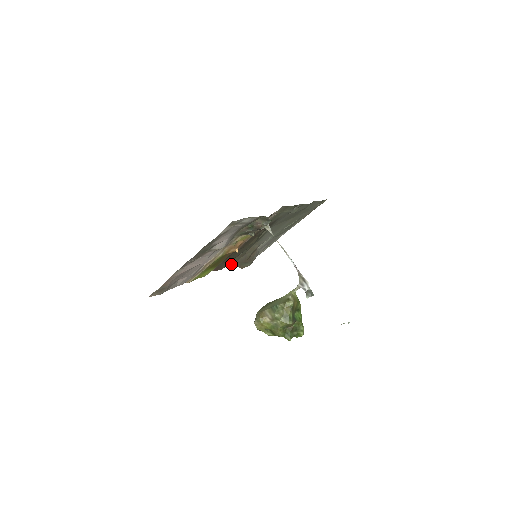
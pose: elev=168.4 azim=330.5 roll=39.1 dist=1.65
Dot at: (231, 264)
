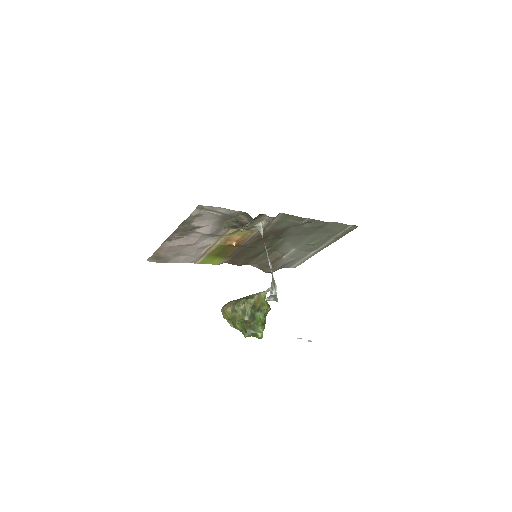
Dot at: (253, 264)
